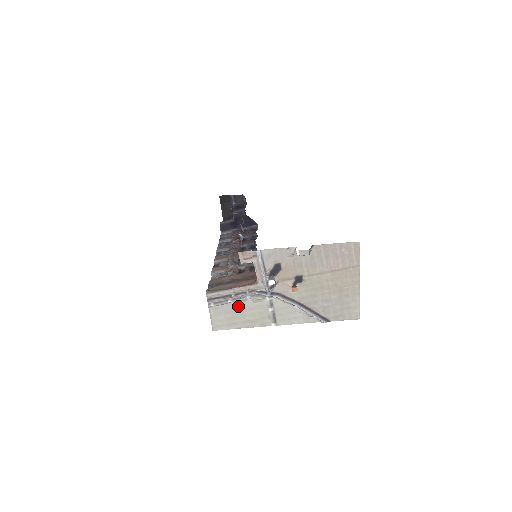
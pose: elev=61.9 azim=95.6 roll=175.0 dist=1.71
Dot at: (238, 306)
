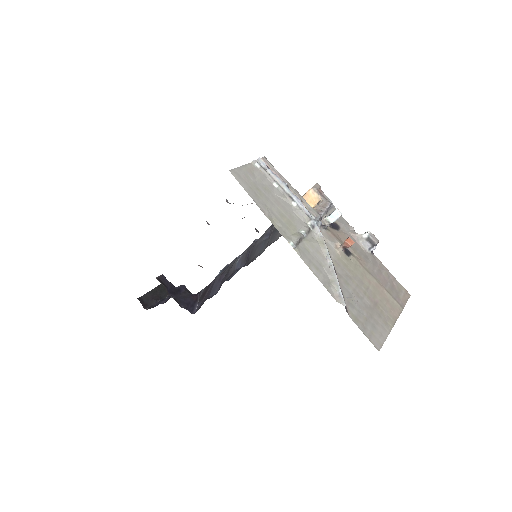
Dot at: (276, 195)
